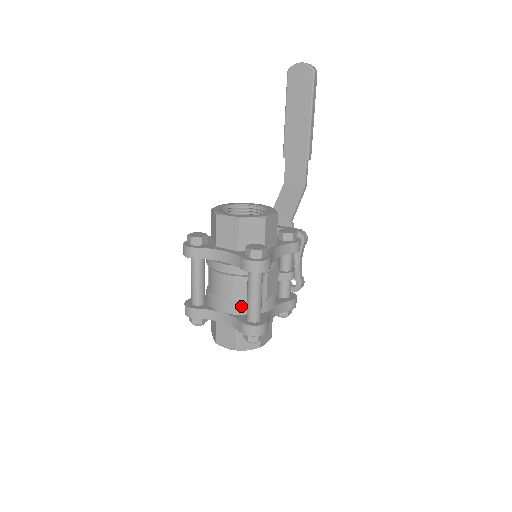
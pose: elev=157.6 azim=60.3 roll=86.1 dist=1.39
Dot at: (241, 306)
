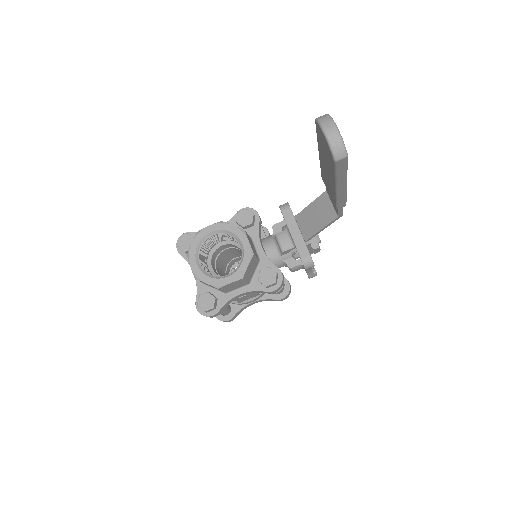
Dot at: occluded
